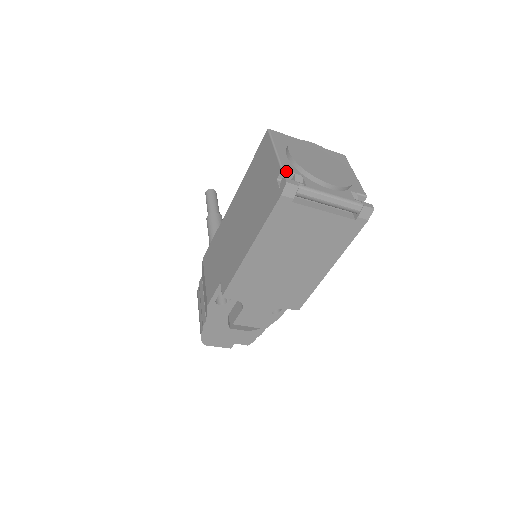
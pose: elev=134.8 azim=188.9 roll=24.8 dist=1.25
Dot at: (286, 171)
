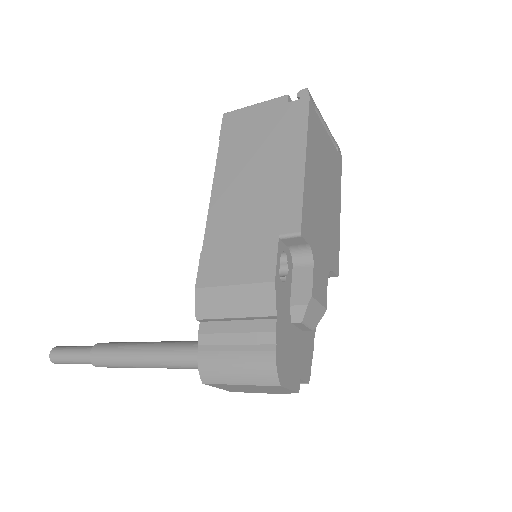
Dot at: occluded
